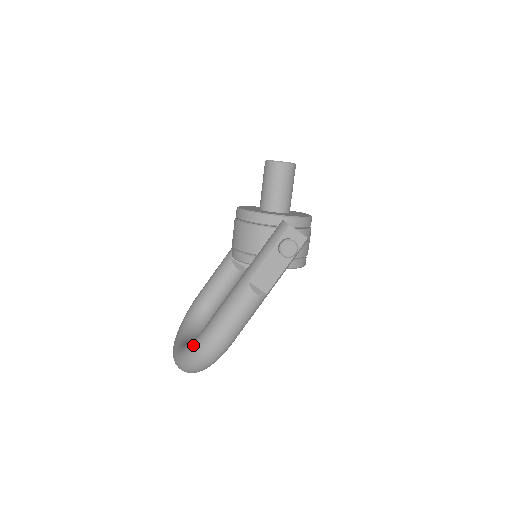
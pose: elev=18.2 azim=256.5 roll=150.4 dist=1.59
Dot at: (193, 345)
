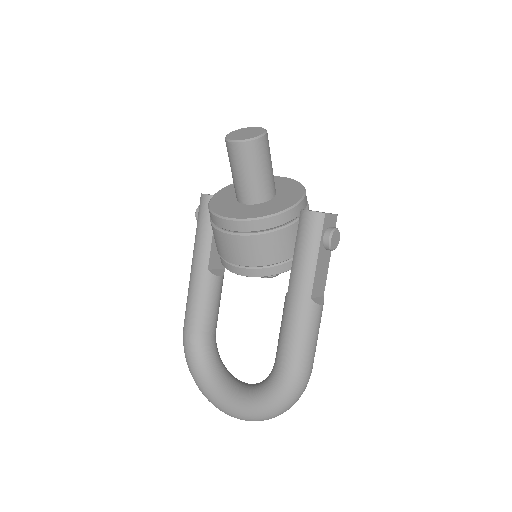
Dot at: (279, 396)
